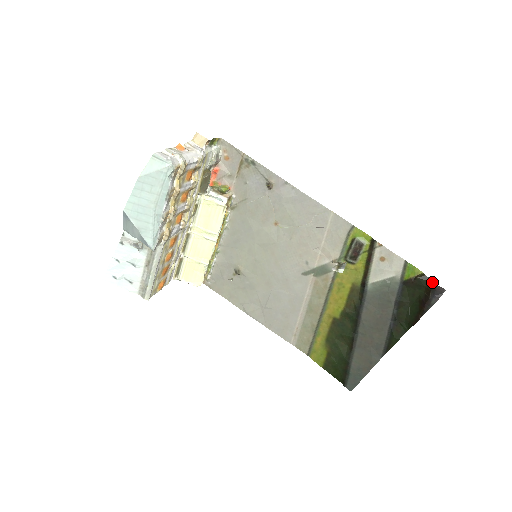
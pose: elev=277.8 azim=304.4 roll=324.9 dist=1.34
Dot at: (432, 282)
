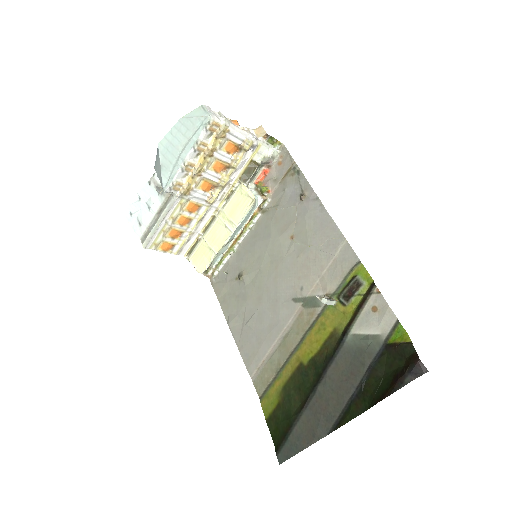
Dot at: (416, 354)
